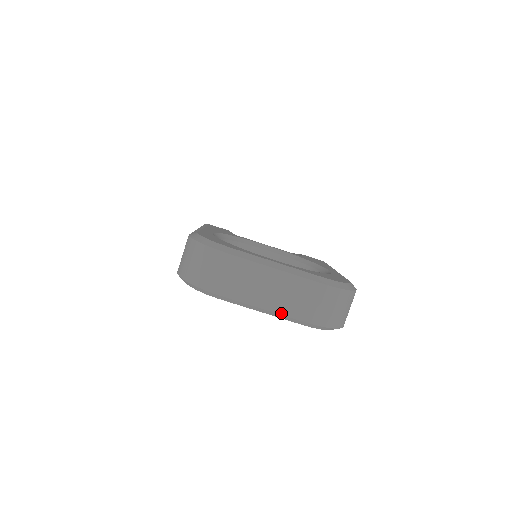
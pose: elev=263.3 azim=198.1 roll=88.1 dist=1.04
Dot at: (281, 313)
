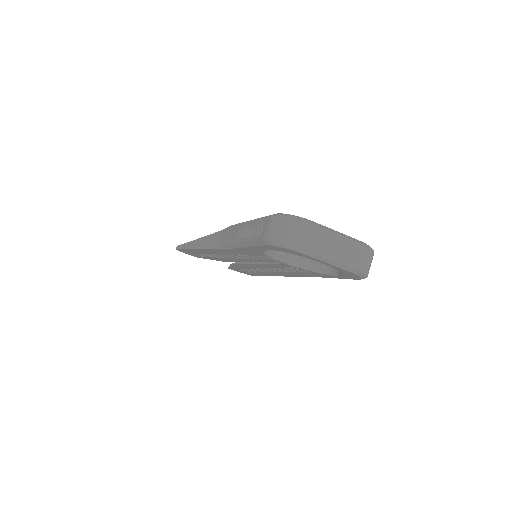
Dot at: (341, 263)
